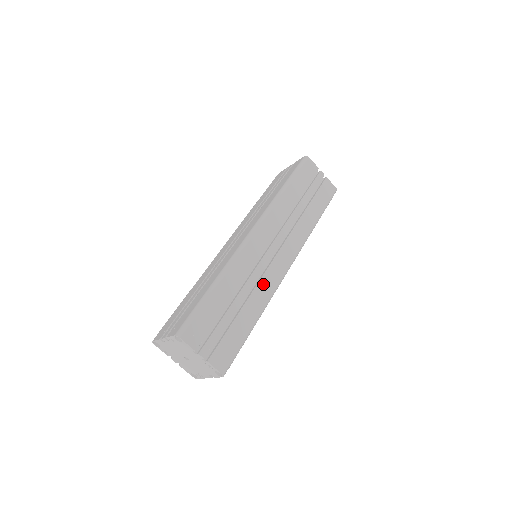
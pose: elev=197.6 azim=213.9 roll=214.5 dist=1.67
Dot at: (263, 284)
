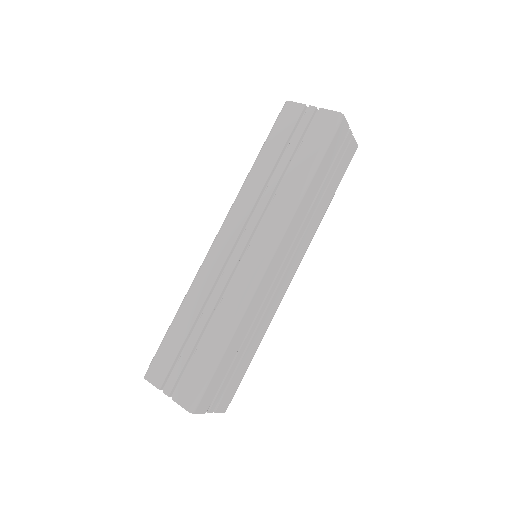
Dot at: (269, 311)
